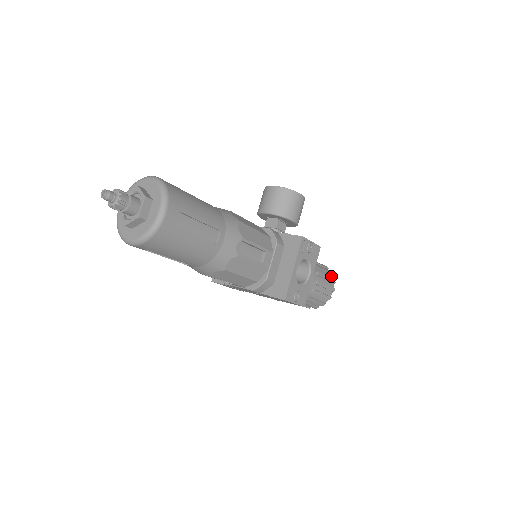
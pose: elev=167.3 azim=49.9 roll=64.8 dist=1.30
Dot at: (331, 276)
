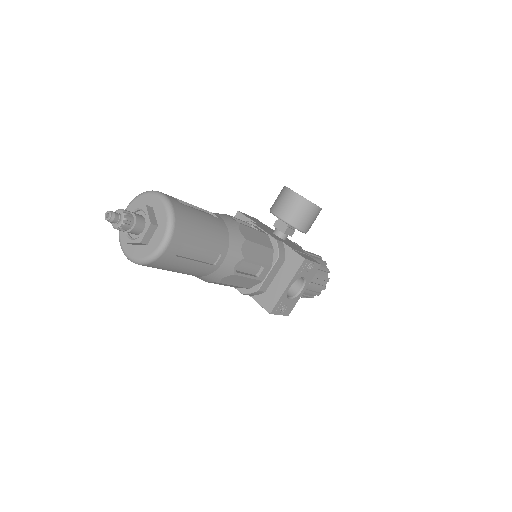
Dot at: (327, 274)
